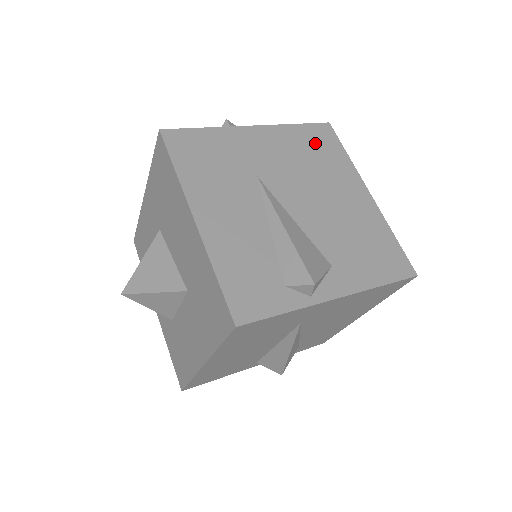
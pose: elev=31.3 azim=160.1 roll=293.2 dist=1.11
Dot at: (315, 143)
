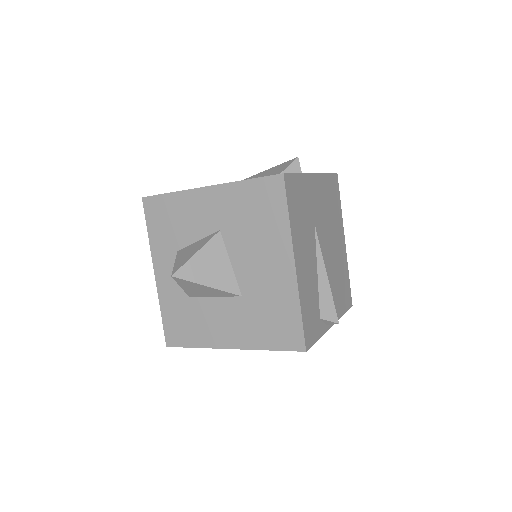
Dot at: (333, 194)
